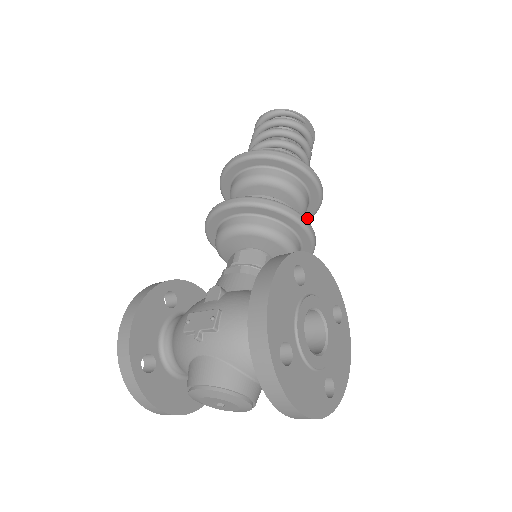
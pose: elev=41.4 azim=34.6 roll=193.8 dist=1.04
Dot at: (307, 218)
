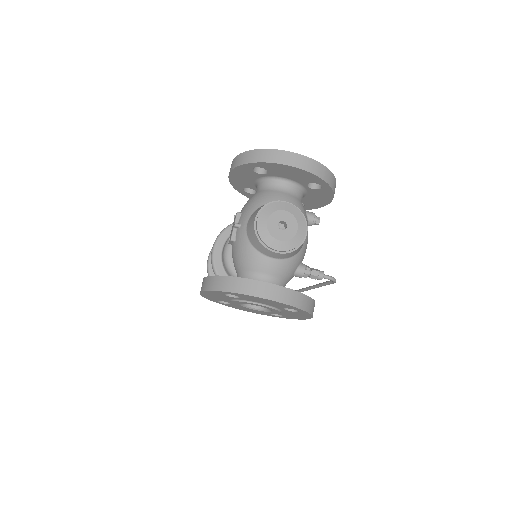
Dot at: occluded
